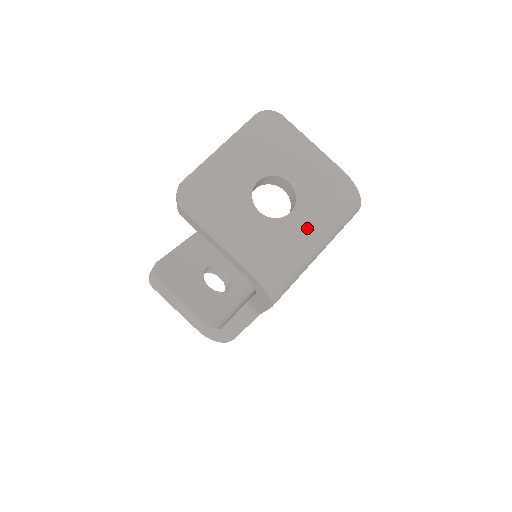
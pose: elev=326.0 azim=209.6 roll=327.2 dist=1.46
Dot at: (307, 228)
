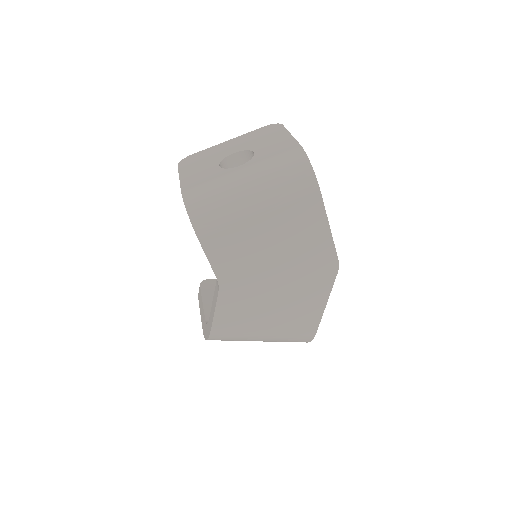
Dot at: (244, 175)
